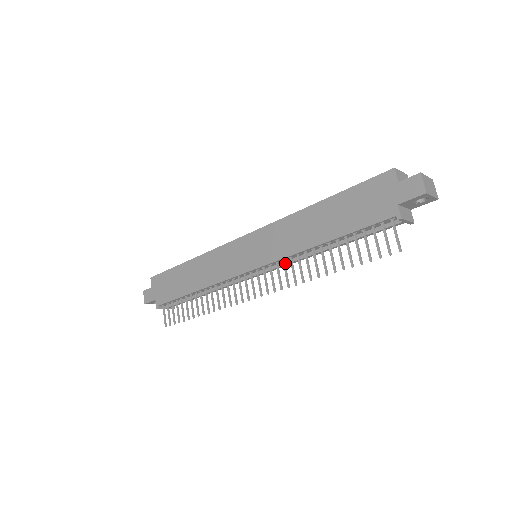
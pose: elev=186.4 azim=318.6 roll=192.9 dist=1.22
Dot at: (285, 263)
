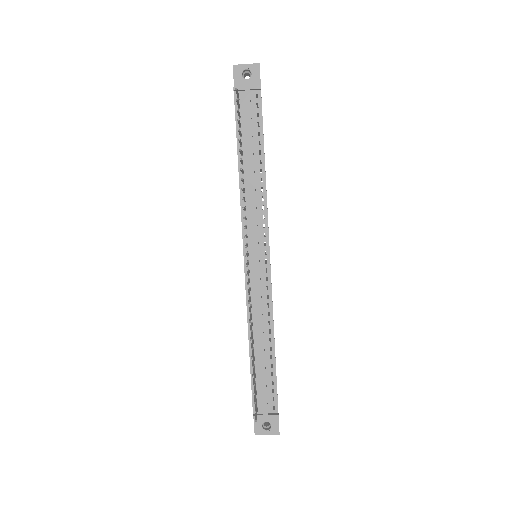
Dot at: (246, 217)
